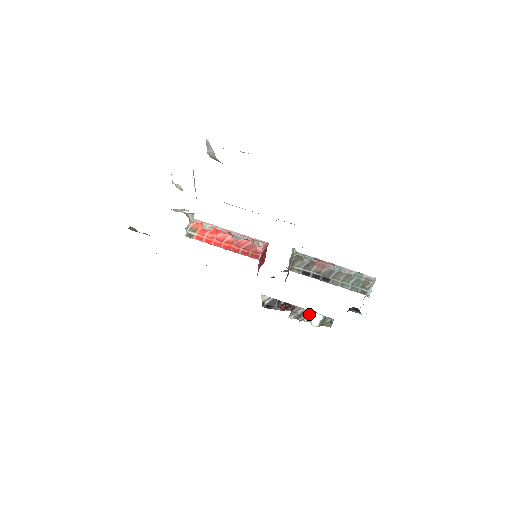
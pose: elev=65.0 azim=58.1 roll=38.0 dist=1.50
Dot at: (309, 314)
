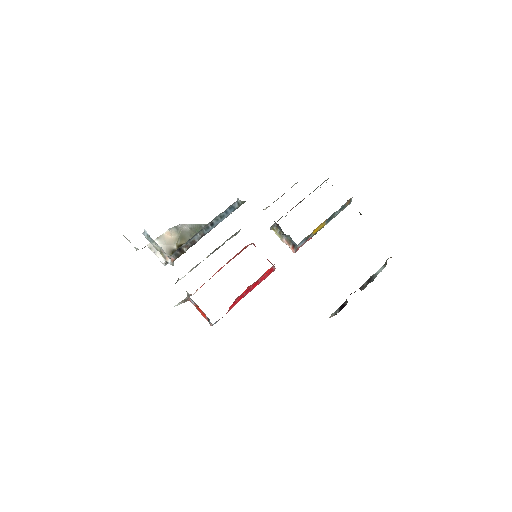
Dot at: (373, 277)
